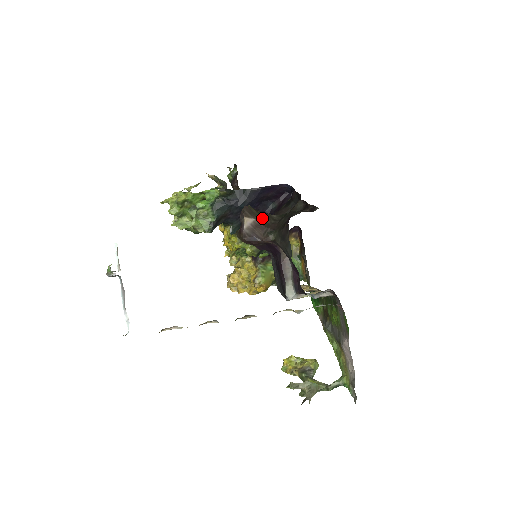
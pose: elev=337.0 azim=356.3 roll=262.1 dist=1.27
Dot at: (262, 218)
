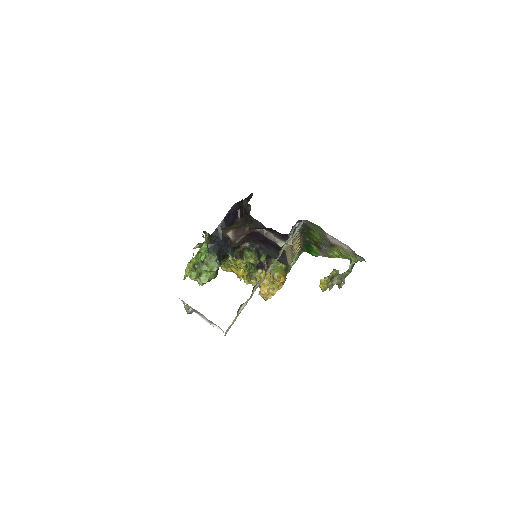
Dot at: (235, 226)
